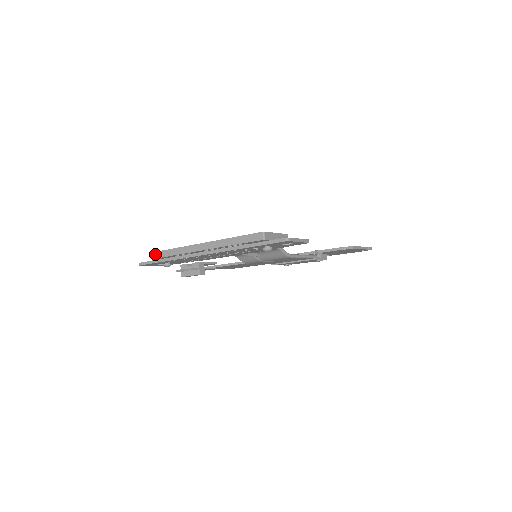
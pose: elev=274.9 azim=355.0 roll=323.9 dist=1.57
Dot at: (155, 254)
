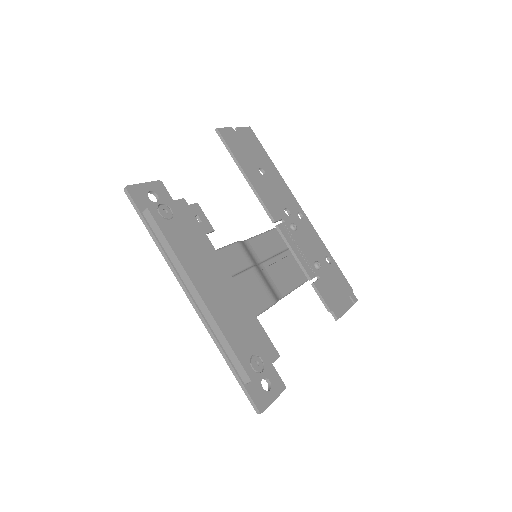
Dot at: (148, 214)
